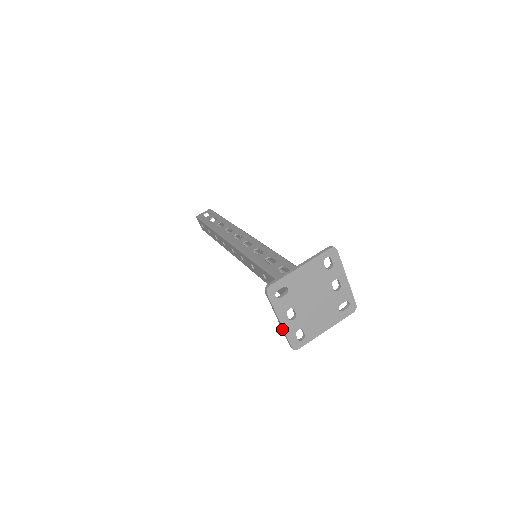
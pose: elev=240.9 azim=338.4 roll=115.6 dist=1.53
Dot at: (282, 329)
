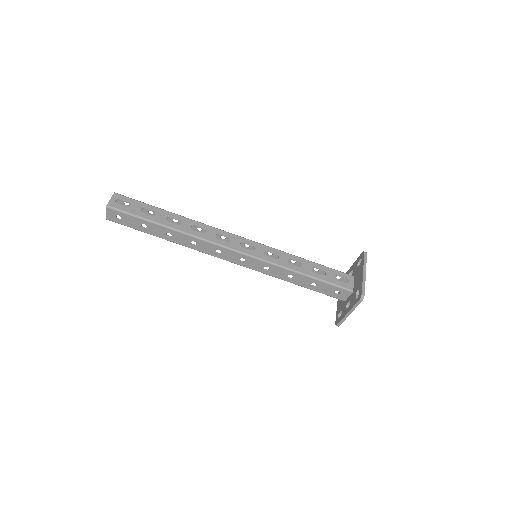
Dot at: (345, 317)
